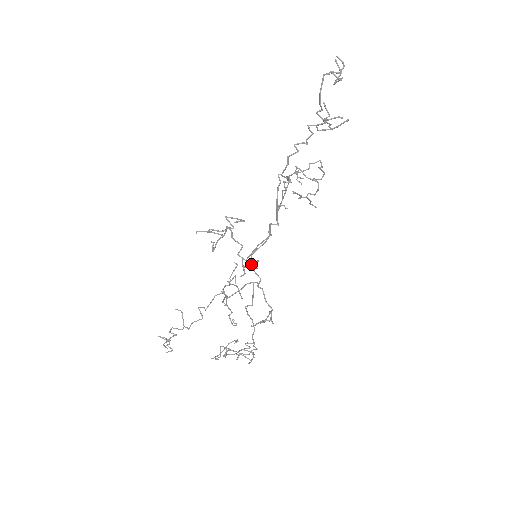
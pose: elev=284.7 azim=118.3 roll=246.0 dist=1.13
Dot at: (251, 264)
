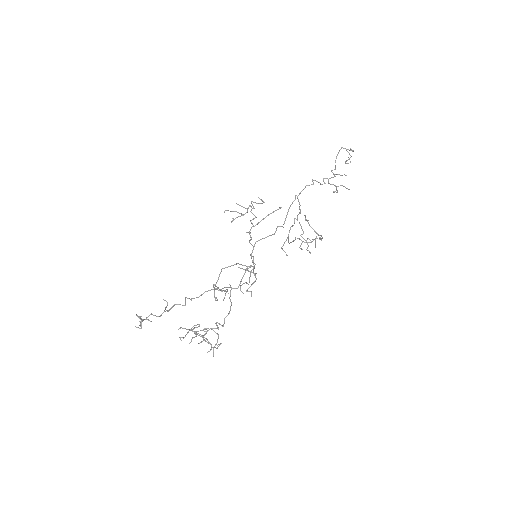
Dot at: (252, 251)
